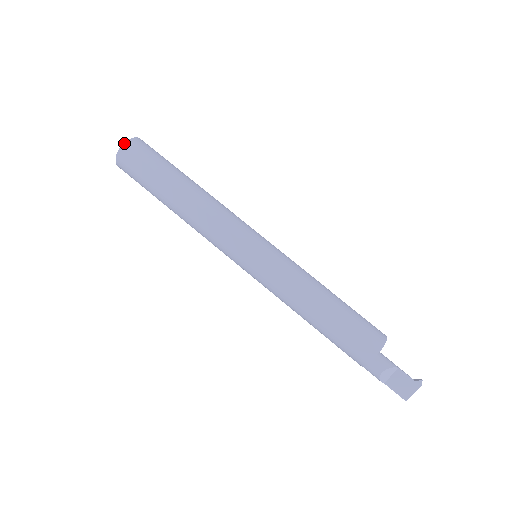
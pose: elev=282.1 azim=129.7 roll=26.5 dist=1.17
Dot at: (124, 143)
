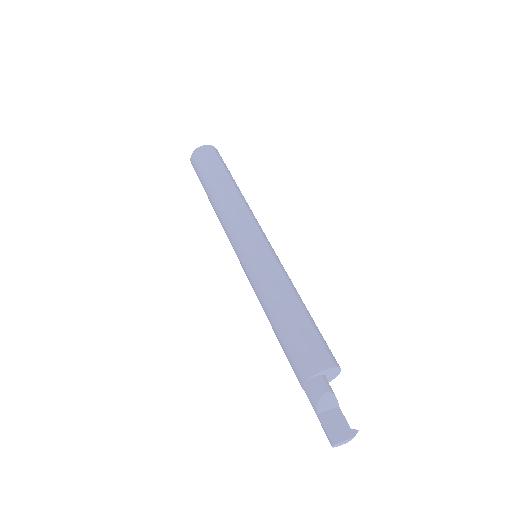
Dot at: (213, 146)
